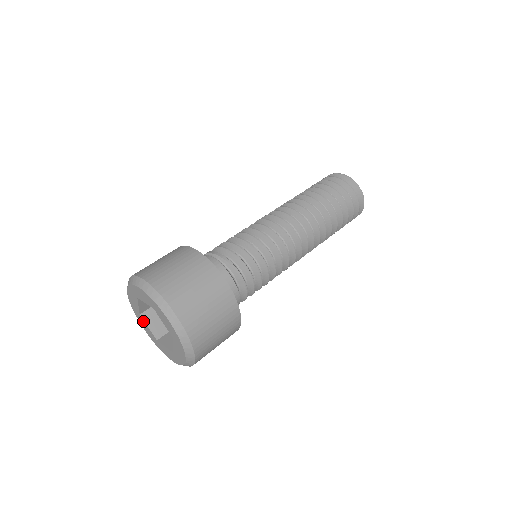
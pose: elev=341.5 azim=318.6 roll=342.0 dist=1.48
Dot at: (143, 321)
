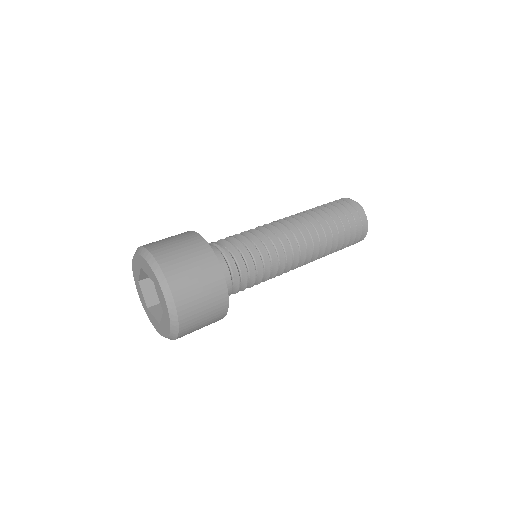
Dot at: (140, 288)
